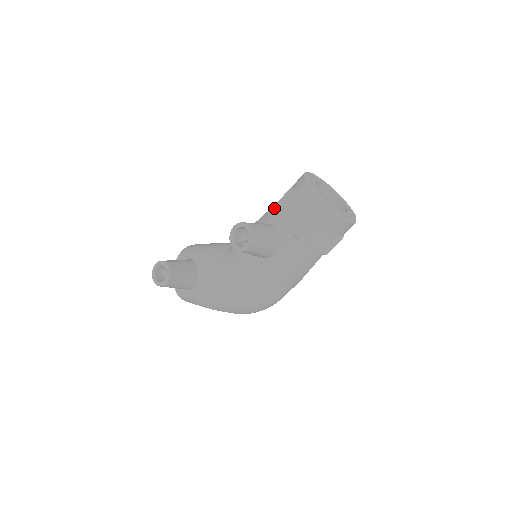
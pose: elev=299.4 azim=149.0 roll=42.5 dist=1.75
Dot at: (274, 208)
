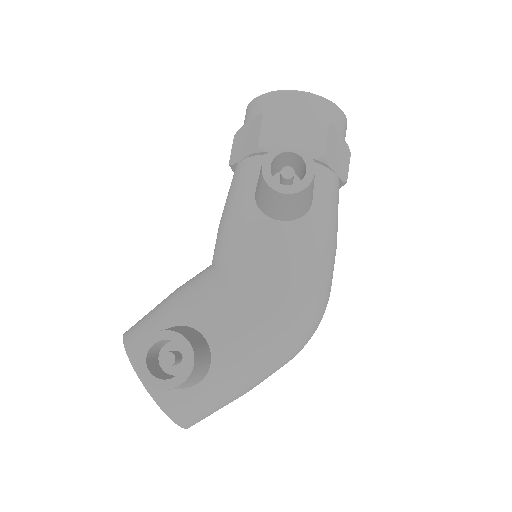
Dot at: (260, 148)
